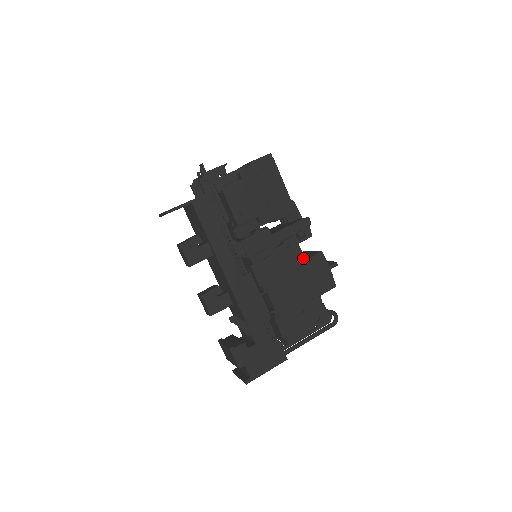
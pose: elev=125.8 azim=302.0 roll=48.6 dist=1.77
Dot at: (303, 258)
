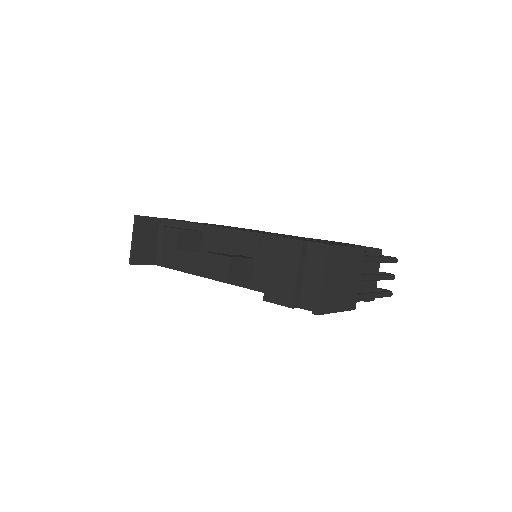
Dot at: occluded
